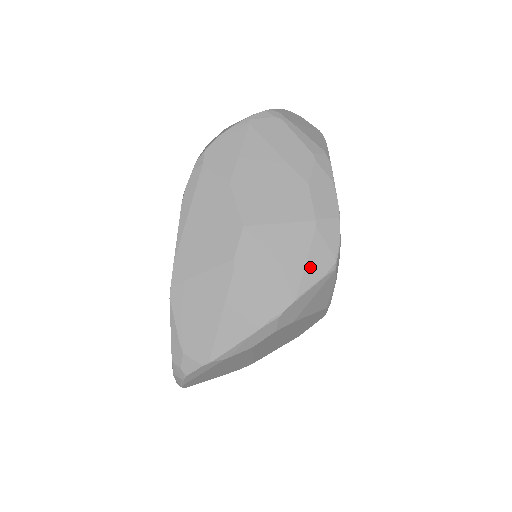
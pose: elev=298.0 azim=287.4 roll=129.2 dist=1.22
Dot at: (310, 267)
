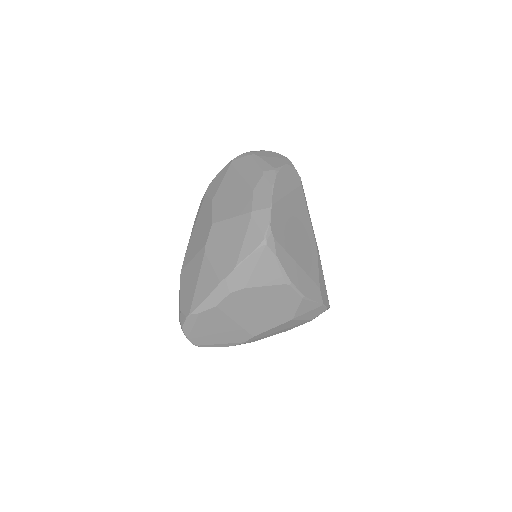
Dot at: (246, 244)
